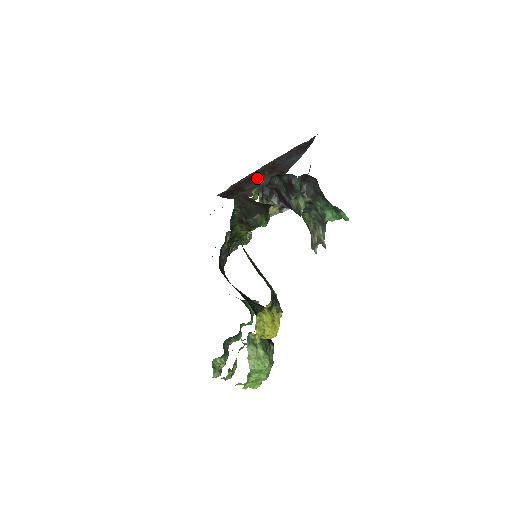
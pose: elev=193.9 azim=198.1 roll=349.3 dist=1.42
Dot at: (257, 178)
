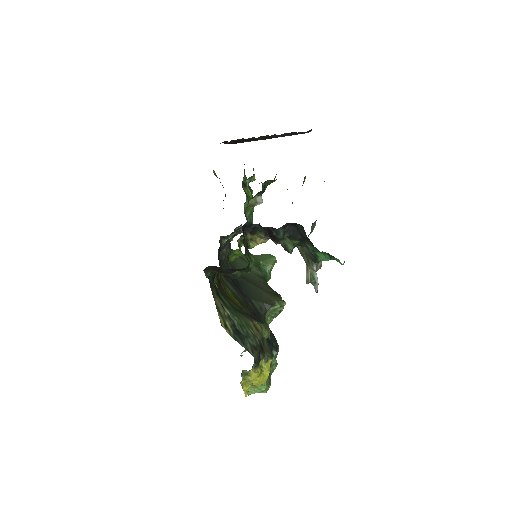
Dot at: occluded
